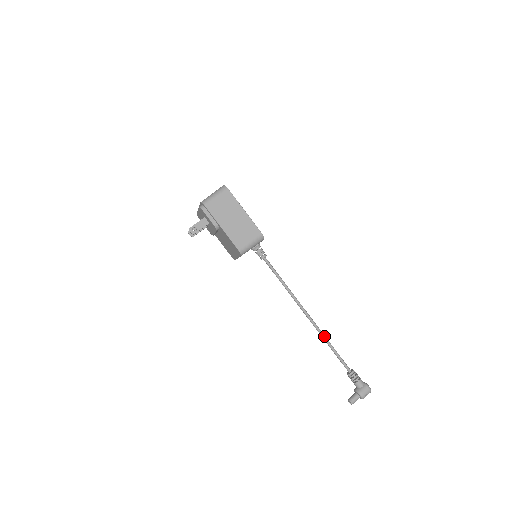
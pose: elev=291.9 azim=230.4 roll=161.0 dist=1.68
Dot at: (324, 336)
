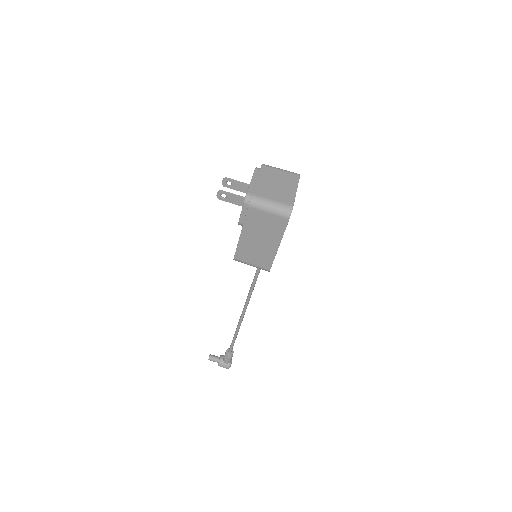
Dot at: (238, 330)
